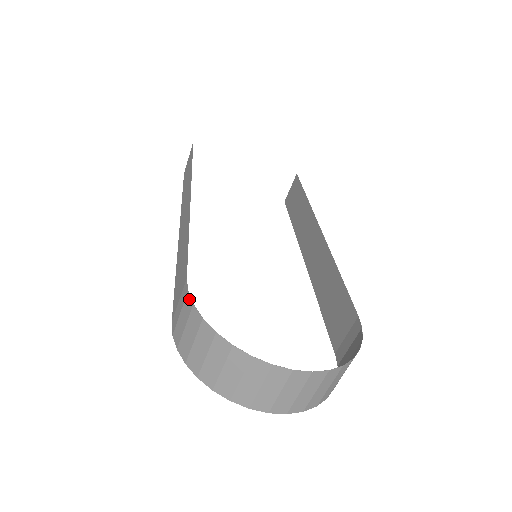
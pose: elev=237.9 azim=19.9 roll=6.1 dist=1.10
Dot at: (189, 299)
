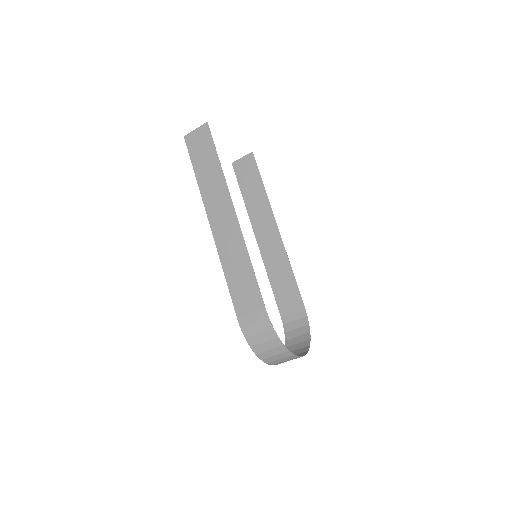
Dot at: (270, 324)
